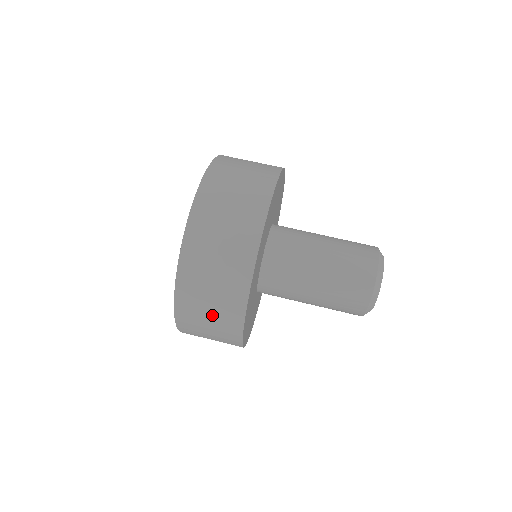
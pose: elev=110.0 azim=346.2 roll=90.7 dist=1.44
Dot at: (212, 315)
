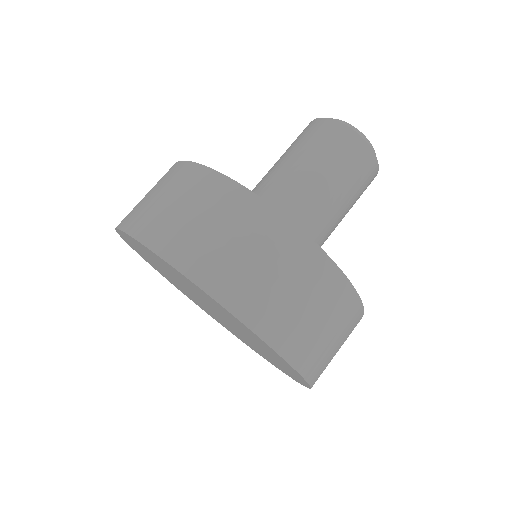
Dot at: (305, 299)
